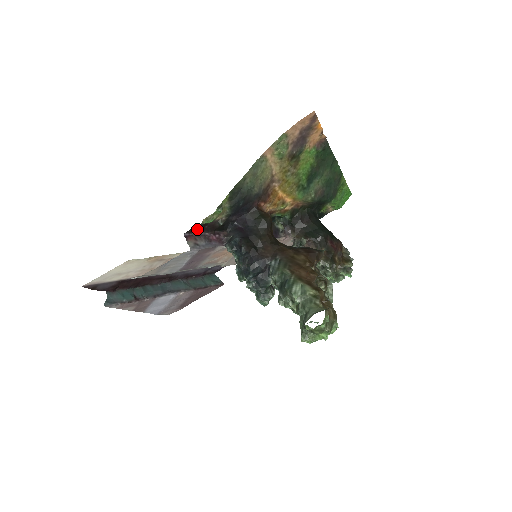
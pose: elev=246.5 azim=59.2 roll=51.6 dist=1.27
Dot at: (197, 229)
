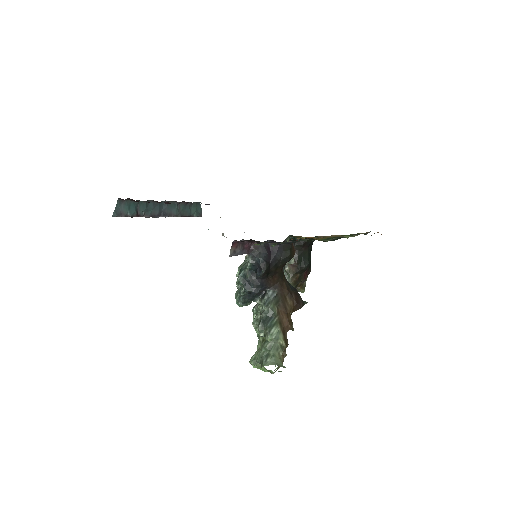
Dot at: occluded
